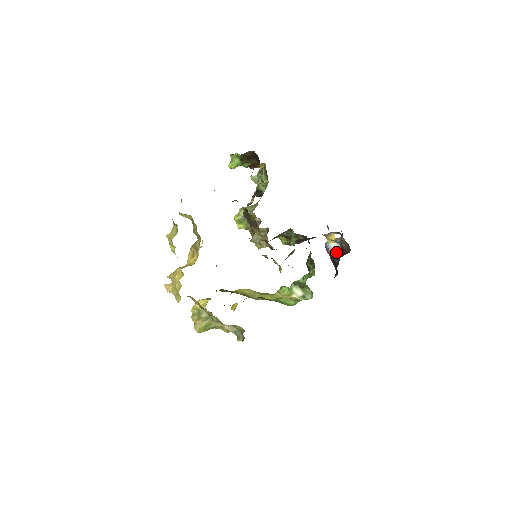
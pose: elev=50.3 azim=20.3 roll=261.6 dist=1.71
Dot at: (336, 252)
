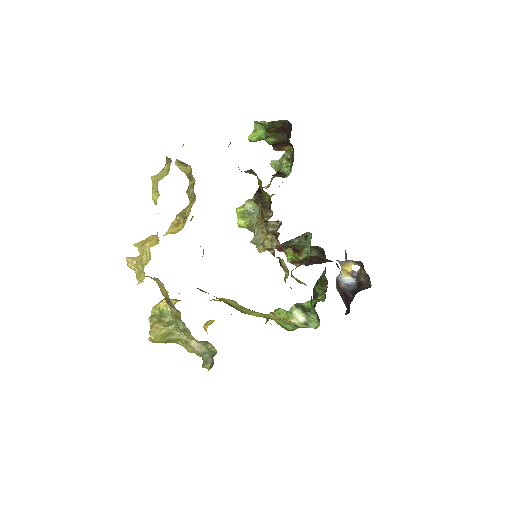
Dot at: (350, 287)
